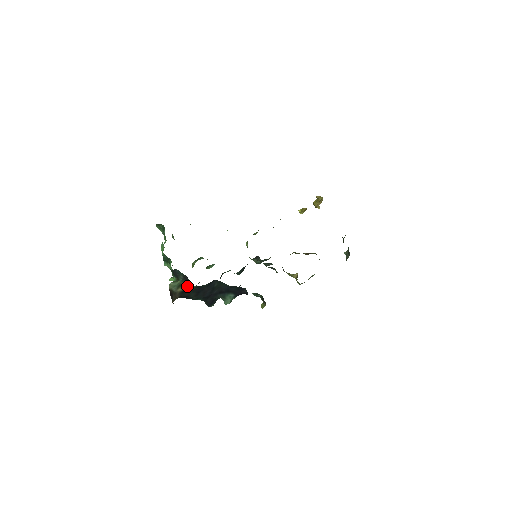
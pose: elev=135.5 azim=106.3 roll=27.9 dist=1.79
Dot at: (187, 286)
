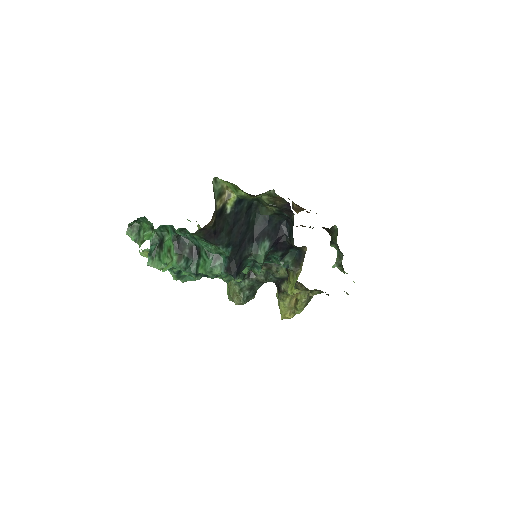
Dot at: (226, 201)
